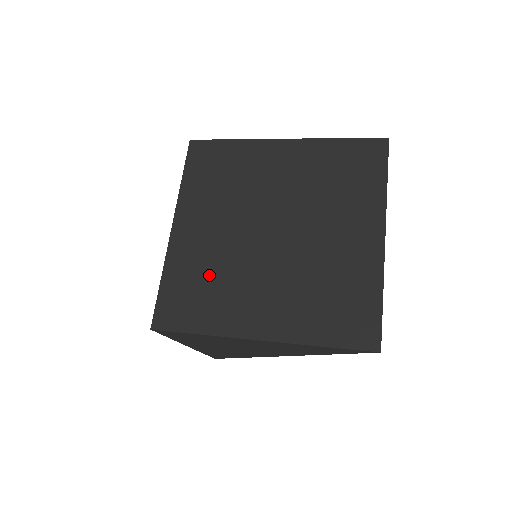
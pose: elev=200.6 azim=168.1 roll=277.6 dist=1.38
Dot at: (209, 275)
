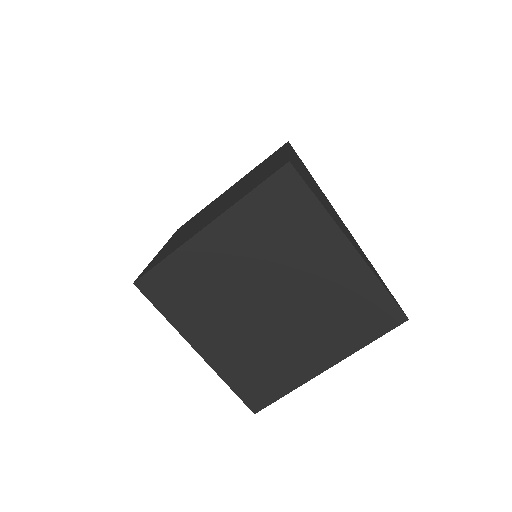
Dot at: (202, 287)
